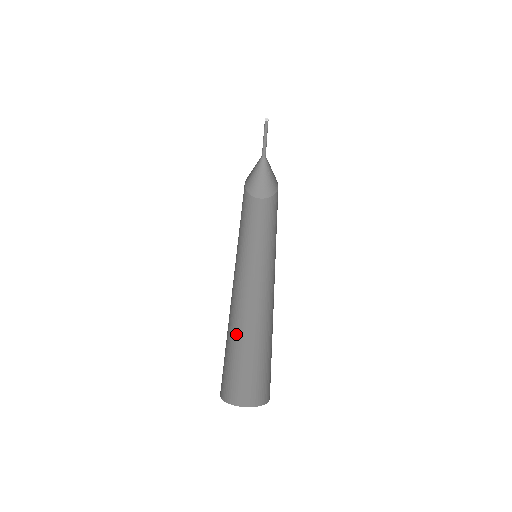
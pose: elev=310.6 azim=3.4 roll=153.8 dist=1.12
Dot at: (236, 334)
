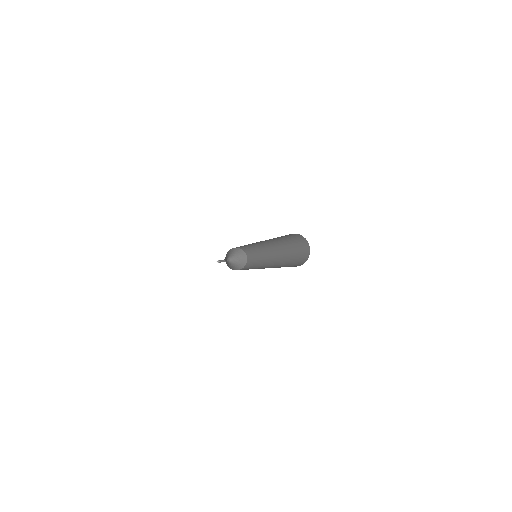
Dot at: occluded
